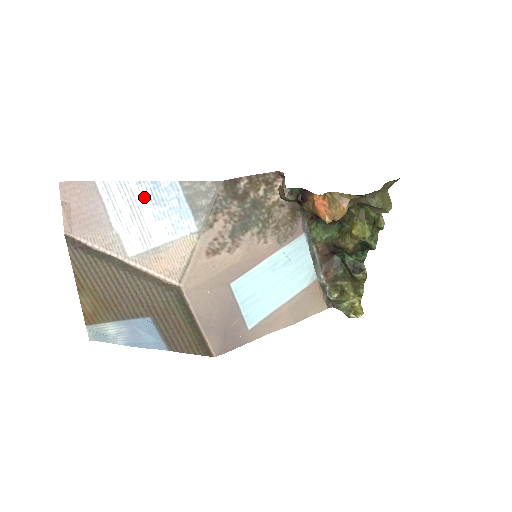
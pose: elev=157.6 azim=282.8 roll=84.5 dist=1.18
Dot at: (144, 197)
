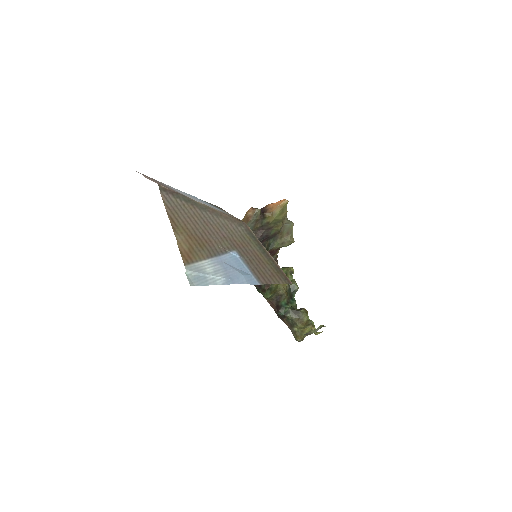
Dot at: (188, 195)
